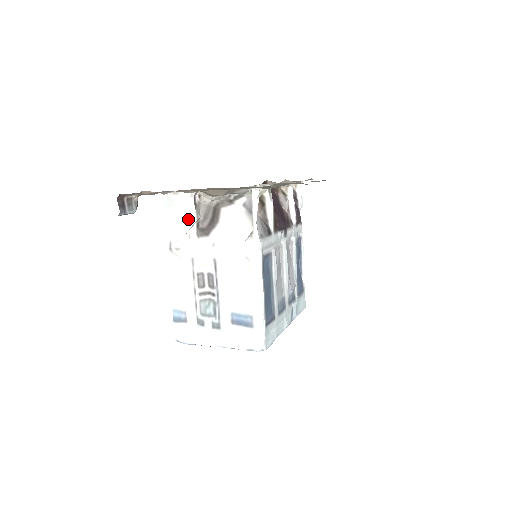
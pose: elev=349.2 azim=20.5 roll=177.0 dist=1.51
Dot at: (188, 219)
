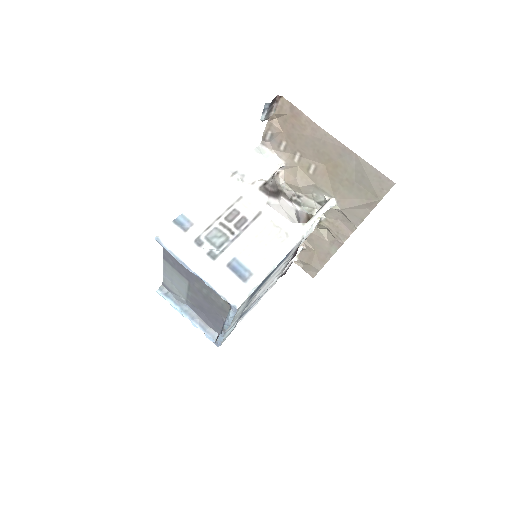
Dot at: (264, 173)
